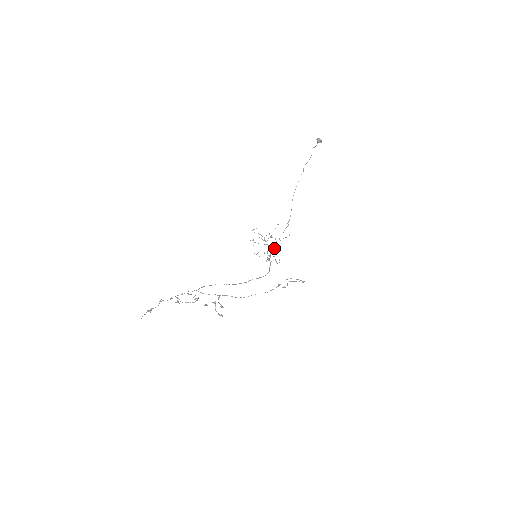
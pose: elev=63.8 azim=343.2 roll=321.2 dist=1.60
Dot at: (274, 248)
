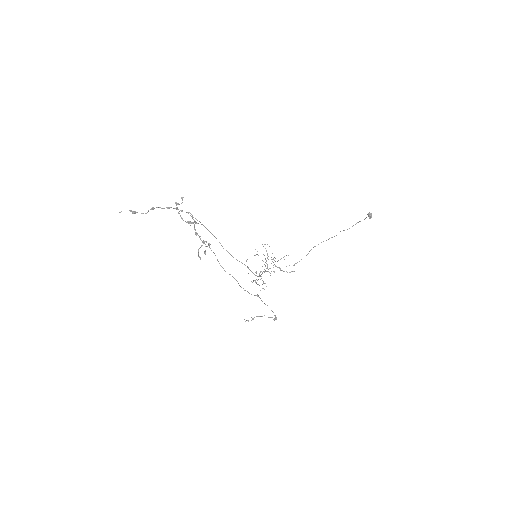
Dot at: occluded
